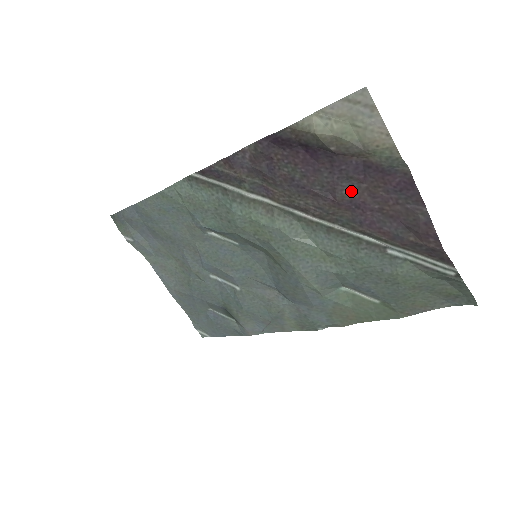
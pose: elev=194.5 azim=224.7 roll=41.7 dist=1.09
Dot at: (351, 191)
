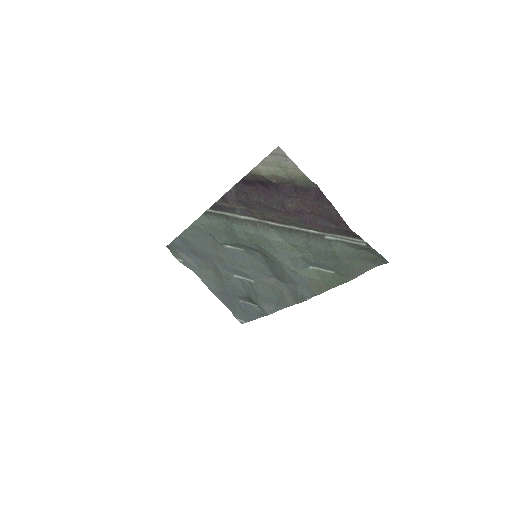
Dot at: (293, 204)
